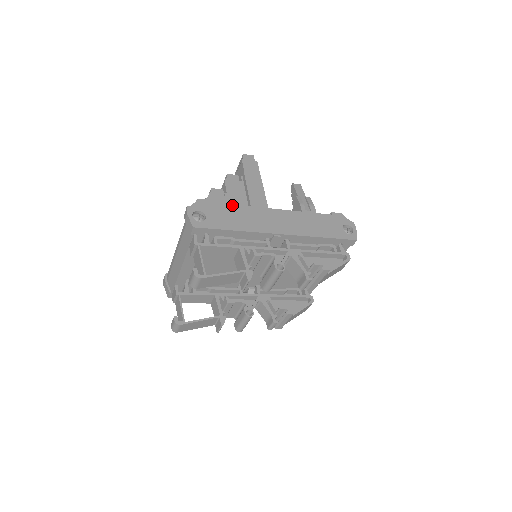
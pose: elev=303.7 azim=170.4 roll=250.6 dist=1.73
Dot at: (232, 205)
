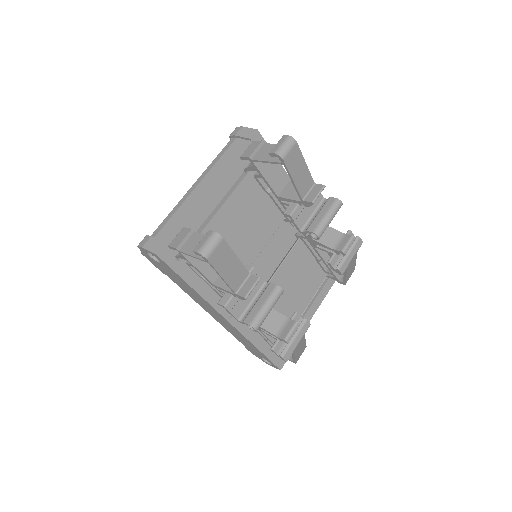
Dot at: occluded
